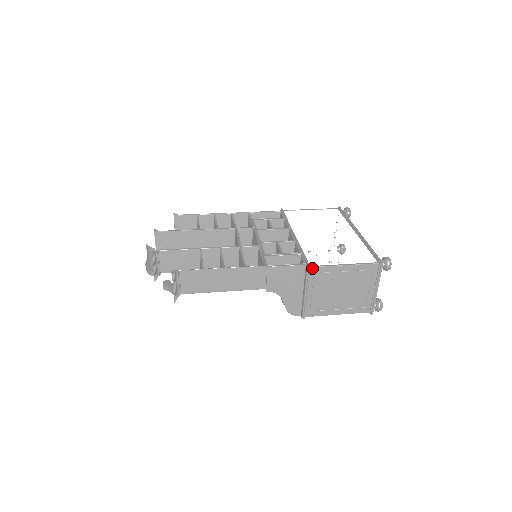
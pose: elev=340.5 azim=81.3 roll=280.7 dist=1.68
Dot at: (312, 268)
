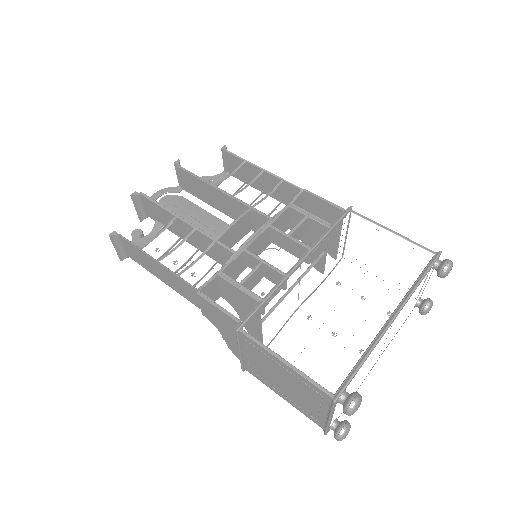
Dot at: (242, 333)
